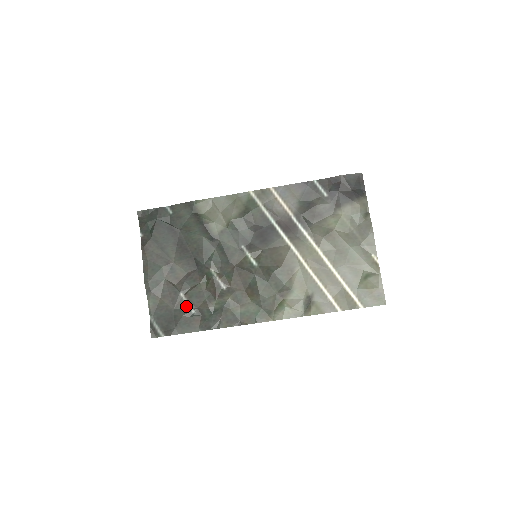
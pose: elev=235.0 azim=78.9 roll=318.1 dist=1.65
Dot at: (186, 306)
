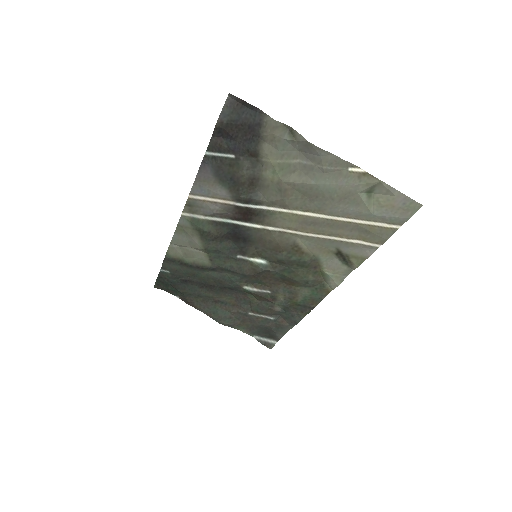
Dot at: (263, 318)
